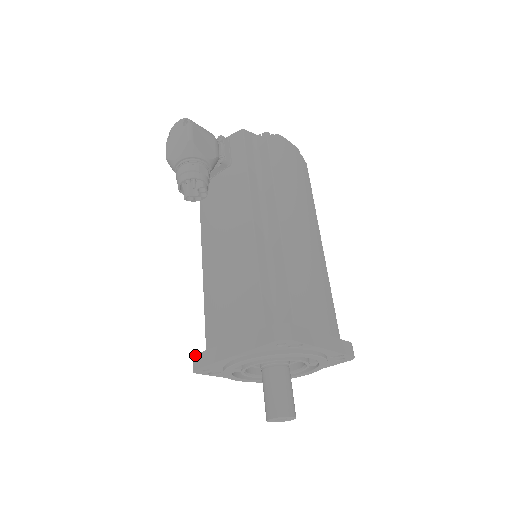
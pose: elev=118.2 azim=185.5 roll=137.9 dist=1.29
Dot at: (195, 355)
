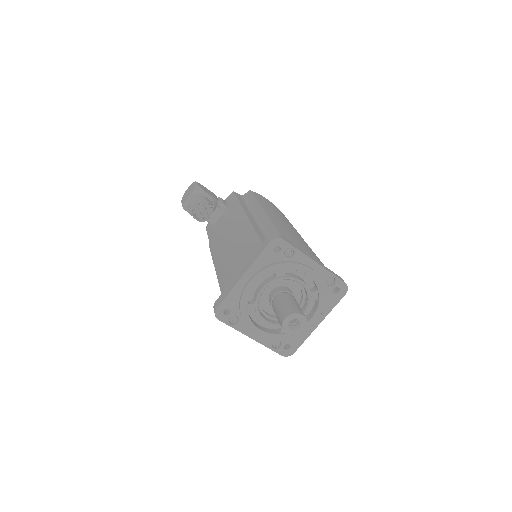
Dot at: (215, 302)
